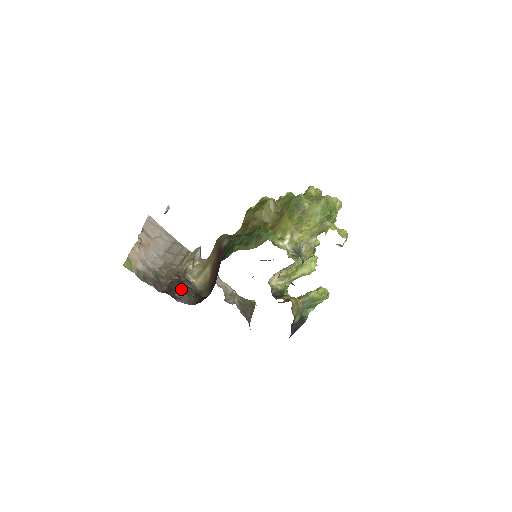
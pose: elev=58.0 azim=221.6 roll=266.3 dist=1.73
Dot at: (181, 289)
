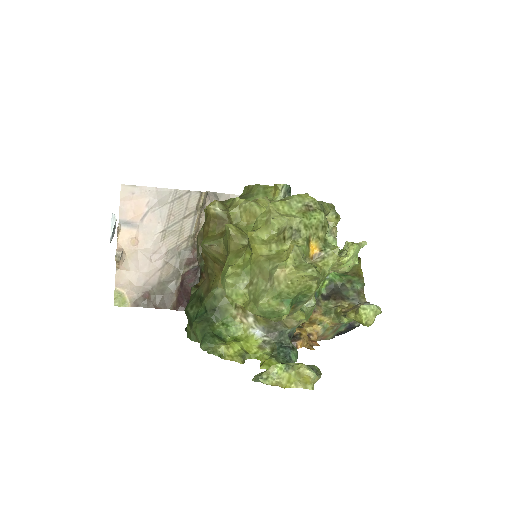
Dot at: occluded
